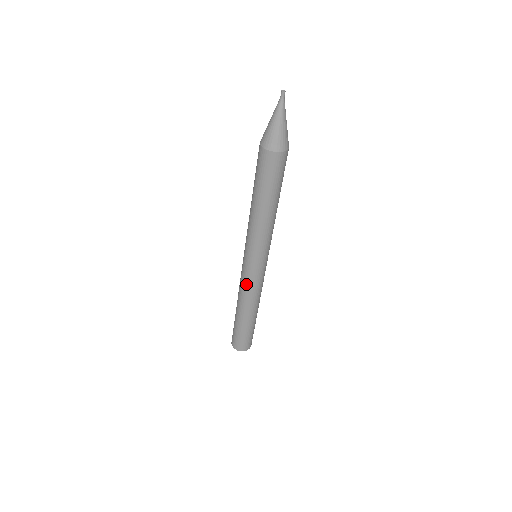
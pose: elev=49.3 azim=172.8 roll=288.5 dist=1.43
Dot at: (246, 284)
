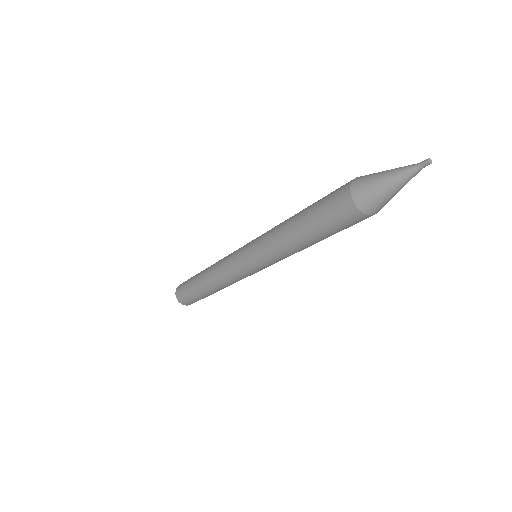
Dot at: (229, 275)
